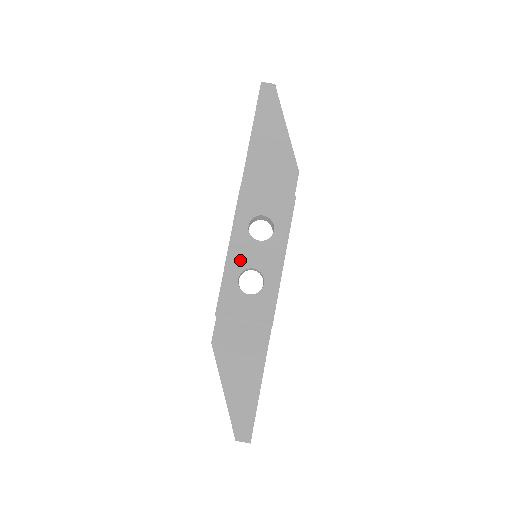
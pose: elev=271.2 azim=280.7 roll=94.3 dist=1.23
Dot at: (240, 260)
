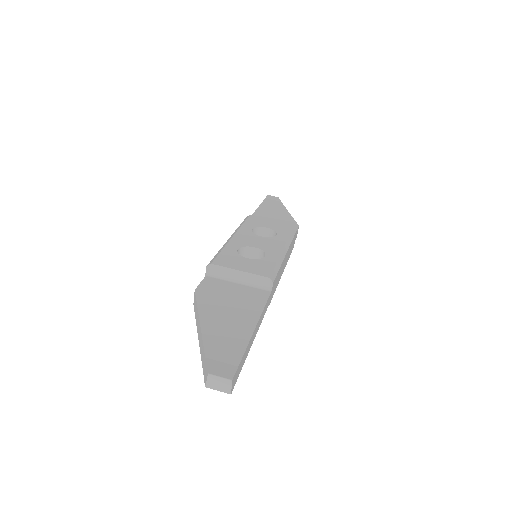
Dot at: (241, 241)
